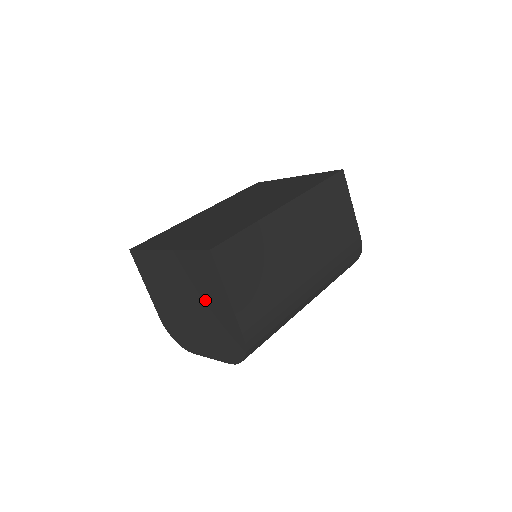
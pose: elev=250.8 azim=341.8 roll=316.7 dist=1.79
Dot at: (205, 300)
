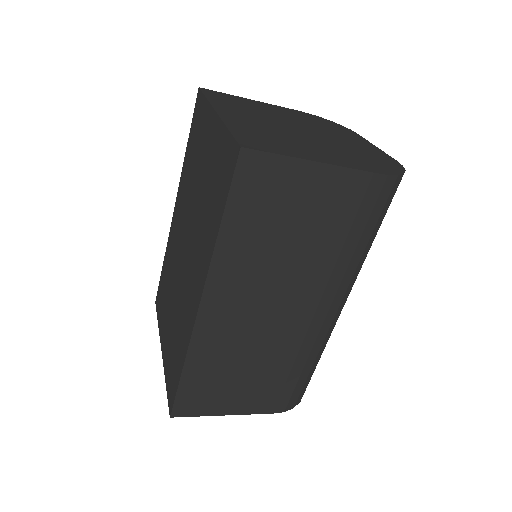
Dot at: occluded
